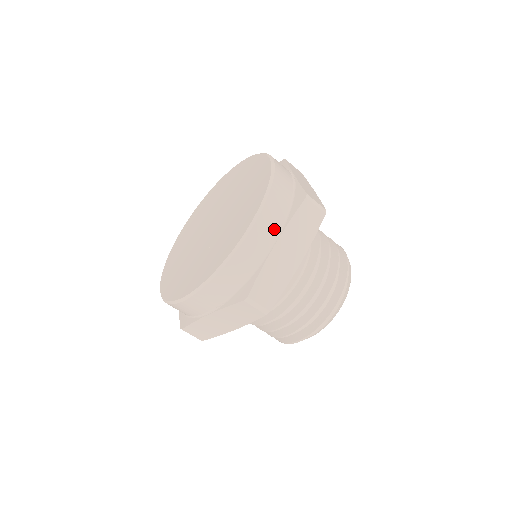
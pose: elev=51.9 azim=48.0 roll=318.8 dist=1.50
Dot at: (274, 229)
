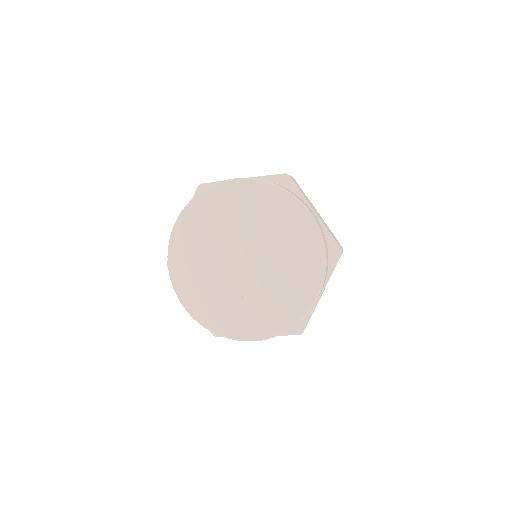
Dot at: occluded
